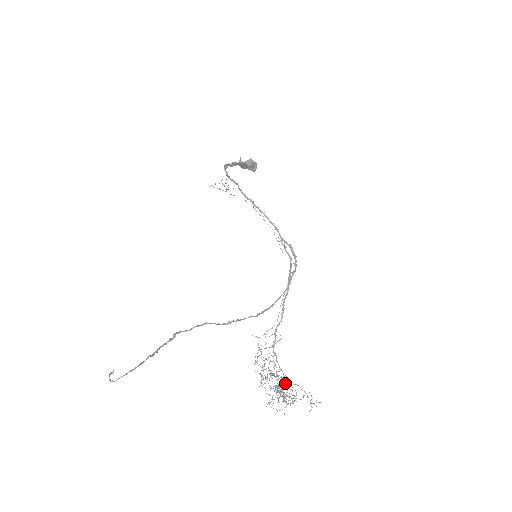
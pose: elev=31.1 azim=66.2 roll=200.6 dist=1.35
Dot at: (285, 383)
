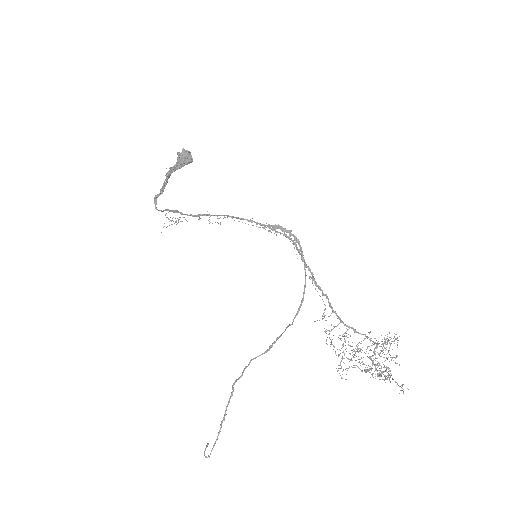
Dot at: occluded
